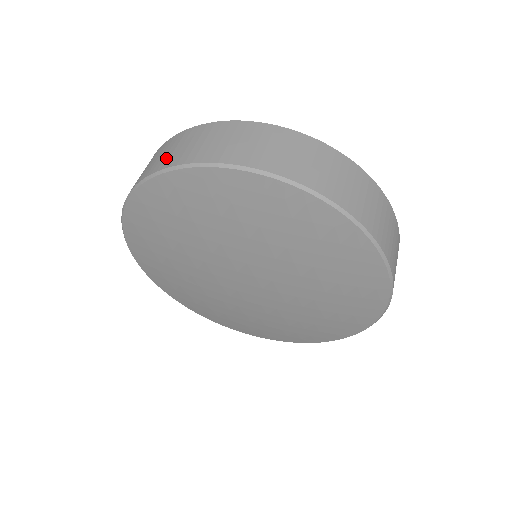
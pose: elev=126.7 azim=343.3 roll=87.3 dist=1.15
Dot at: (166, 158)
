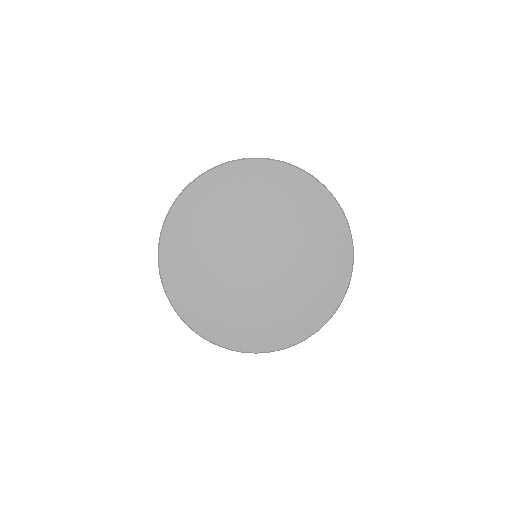
Dot at: occluded
